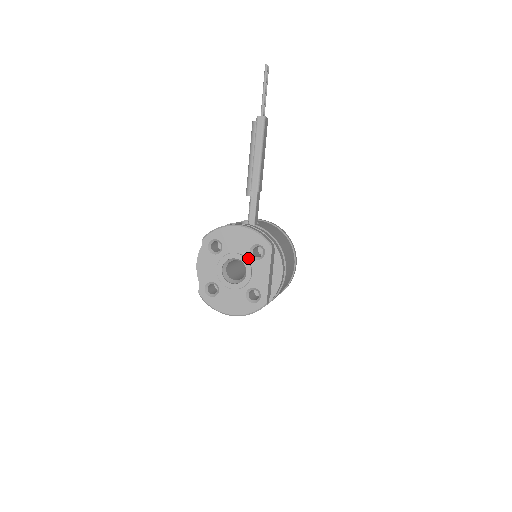
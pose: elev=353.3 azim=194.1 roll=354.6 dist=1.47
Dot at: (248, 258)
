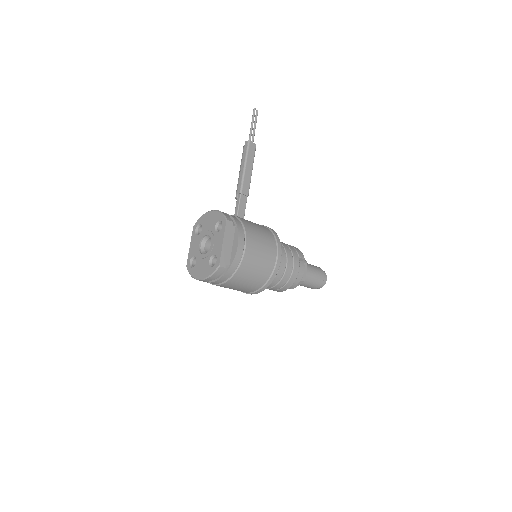
Dot at: (213, 232)
